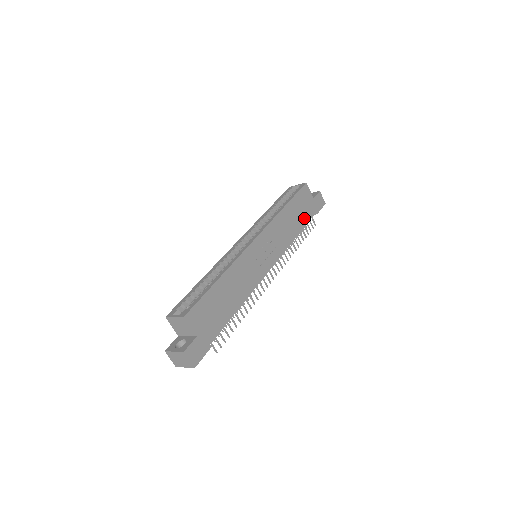
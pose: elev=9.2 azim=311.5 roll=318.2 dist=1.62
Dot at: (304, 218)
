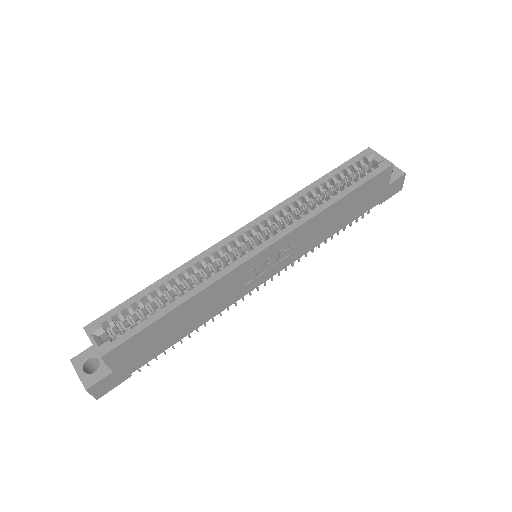
Dot at: (356, 212)
